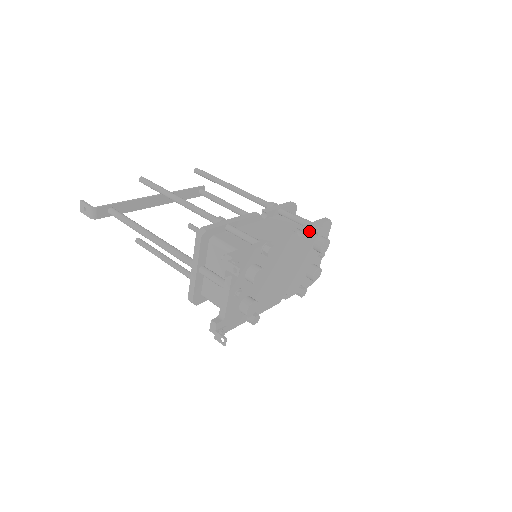
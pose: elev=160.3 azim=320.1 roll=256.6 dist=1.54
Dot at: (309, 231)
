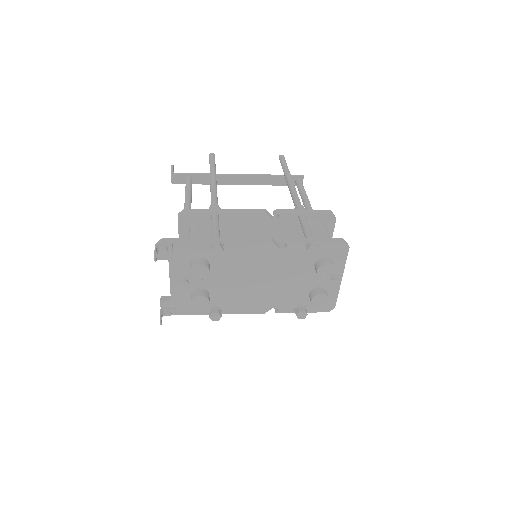
Dot at: (299, 246)
